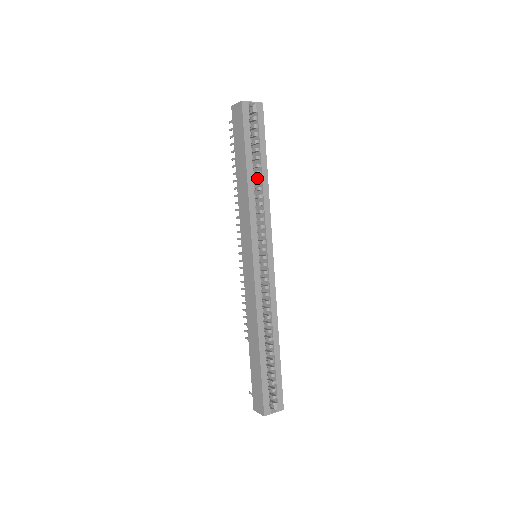
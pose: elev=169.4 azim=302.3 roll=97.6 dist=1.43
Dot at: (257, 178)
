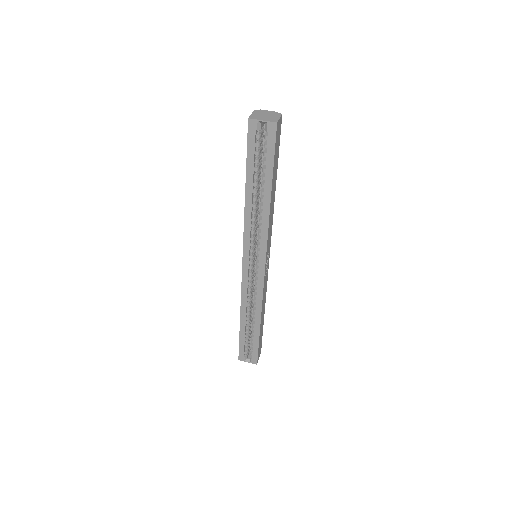
Dot at: occluded
